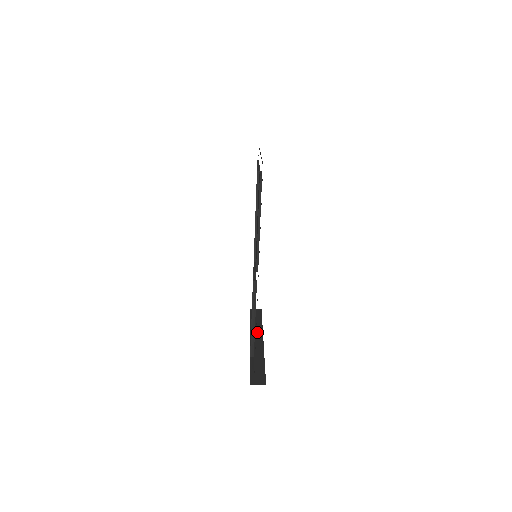
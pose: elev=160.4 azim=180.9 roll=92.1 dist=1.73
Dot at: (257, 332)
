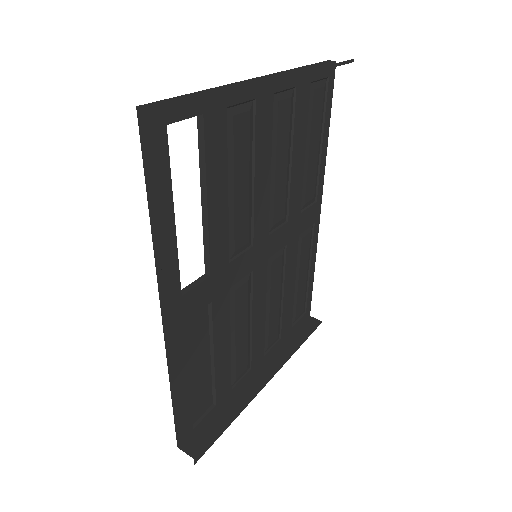
Dot at: (277, 359)
